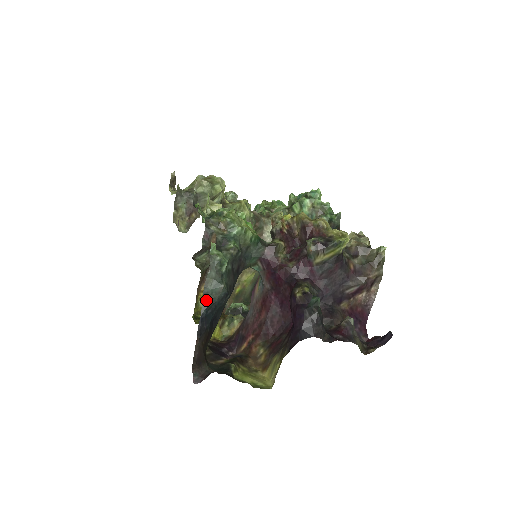
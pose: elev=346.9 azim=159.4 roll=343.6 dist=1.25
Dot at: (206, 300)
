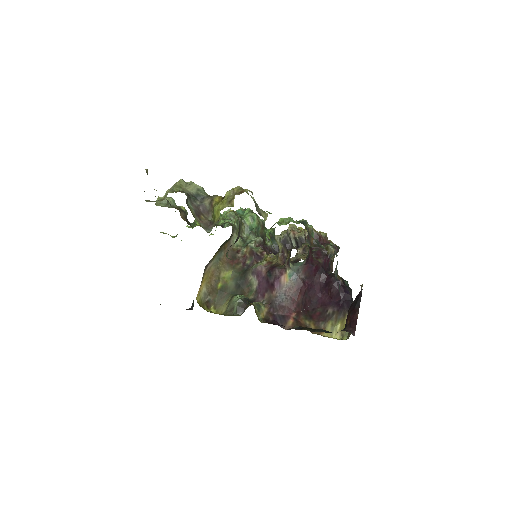
Dot at: (338, 282)
